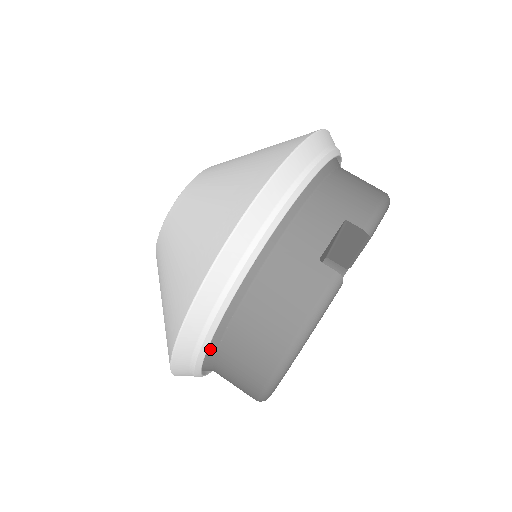
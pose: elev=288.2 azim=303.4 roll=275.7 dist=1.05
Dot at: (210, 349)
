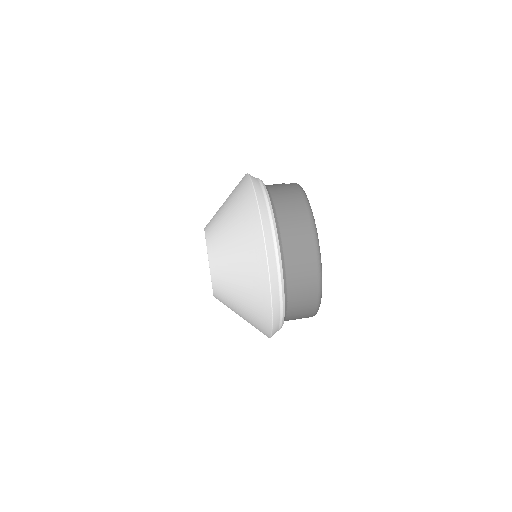
Dot at: (277, 231)
